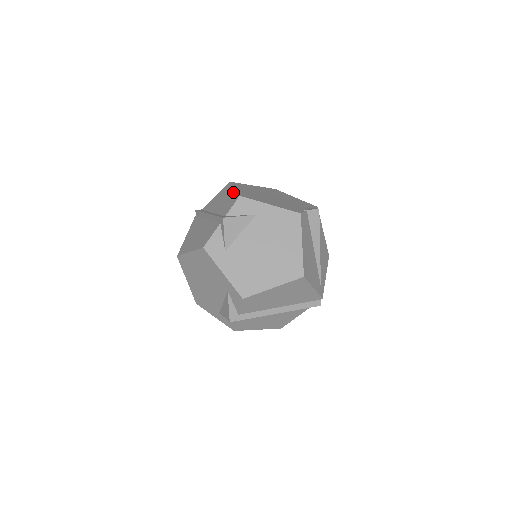
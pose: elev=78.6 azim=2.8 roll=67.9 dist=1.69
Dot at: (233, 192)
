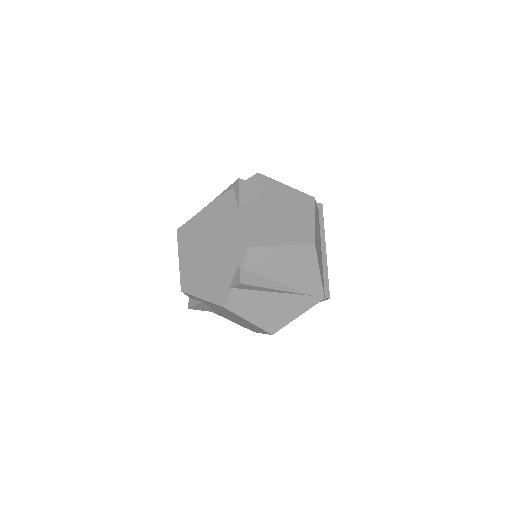
Dot at: (180, 267)
